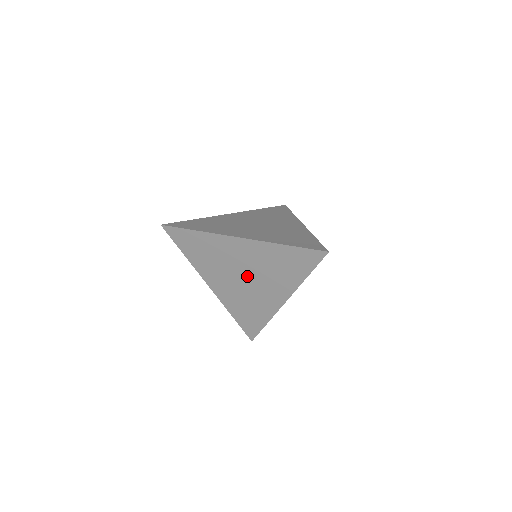
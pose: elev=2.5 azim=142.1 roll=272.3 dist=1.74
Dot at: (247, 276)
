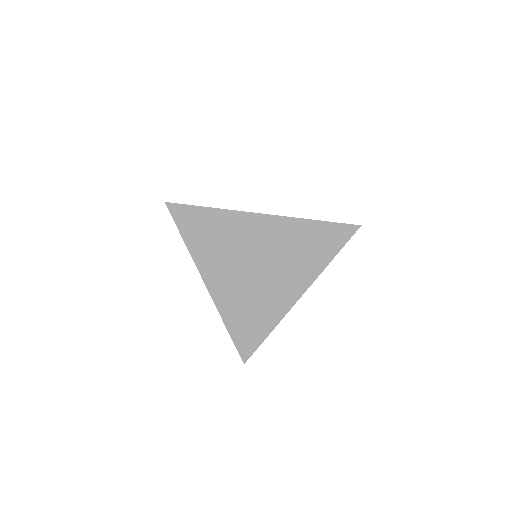
Dot at: (261, 266)
